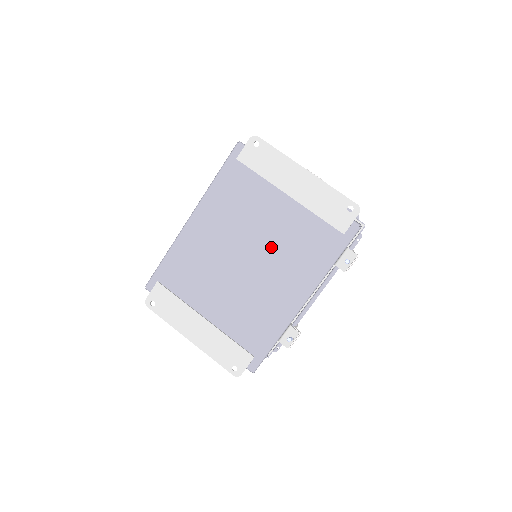
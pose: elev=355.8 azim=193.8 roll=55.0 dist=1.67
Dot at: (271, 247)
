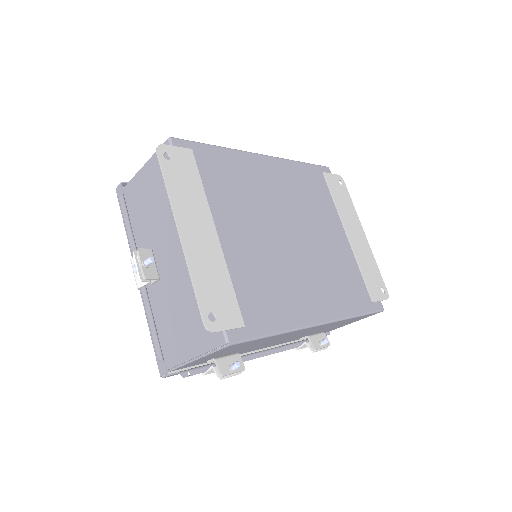
Dot at: (317, 250)
